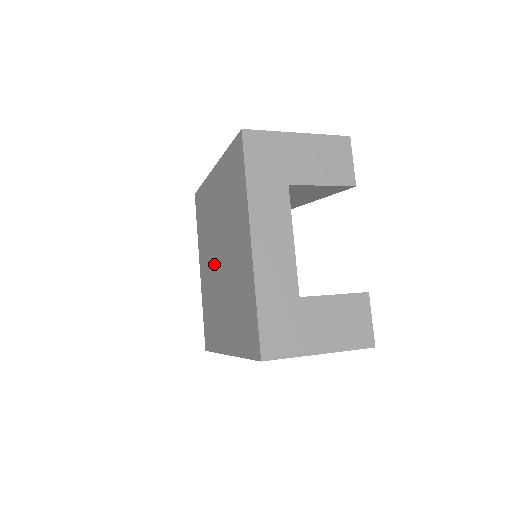
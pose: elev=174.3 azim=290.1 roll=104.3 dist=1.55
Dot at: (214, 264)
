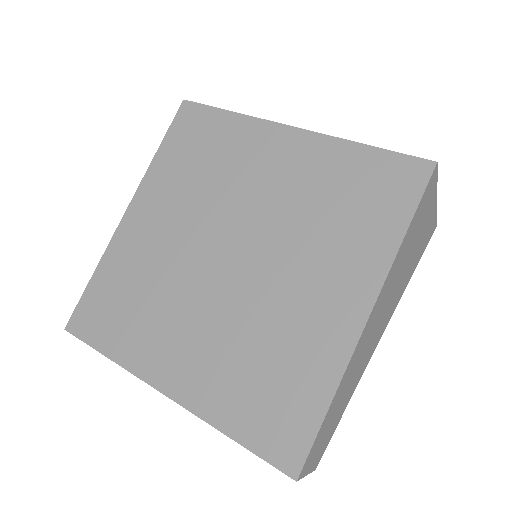
Dot at: (214, 291)
